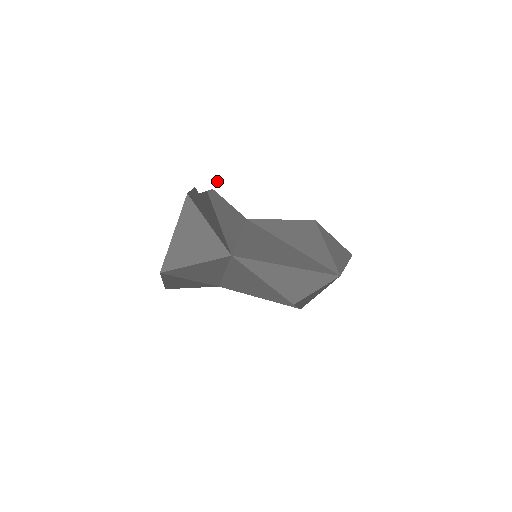
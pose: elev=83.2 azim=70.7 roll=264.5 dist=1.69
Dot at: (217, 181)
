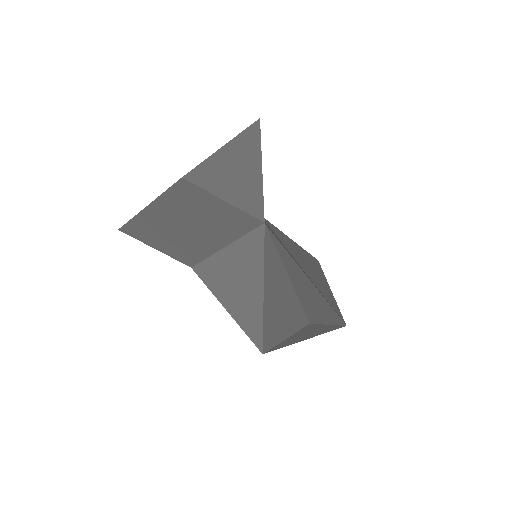
Dot at: (273, 141)
